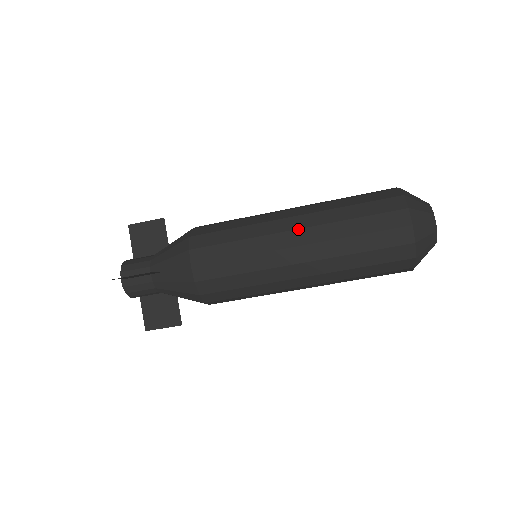
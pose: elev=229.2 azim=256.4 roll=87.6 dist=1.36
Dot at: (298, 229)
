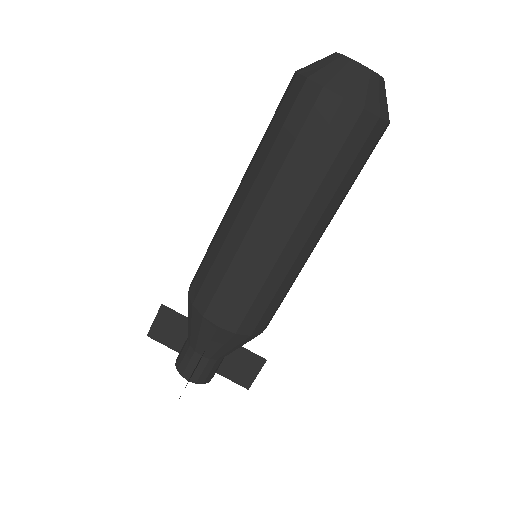
Dot at: (258, 211)
